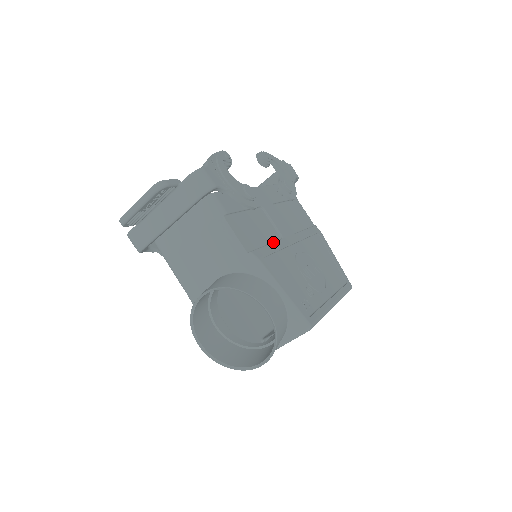
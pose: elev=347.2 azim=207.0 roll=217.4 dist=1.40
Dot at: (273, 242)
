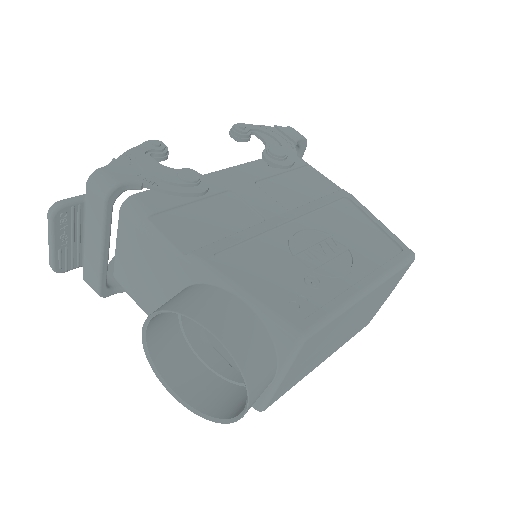
Dot at: (243, 229)
